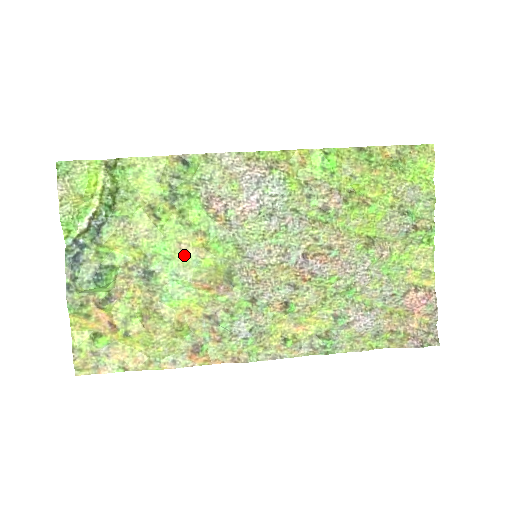
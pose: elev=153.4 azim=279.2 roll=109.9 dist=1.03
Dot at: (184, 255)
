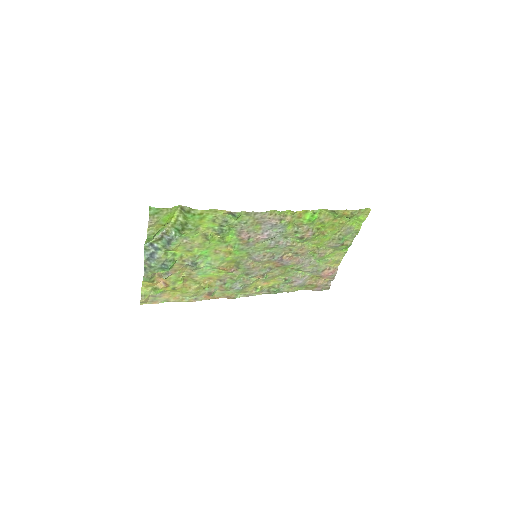
Dot at: (217, 255)
